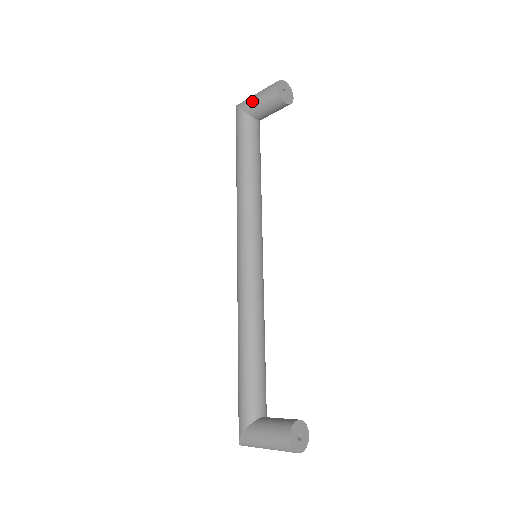
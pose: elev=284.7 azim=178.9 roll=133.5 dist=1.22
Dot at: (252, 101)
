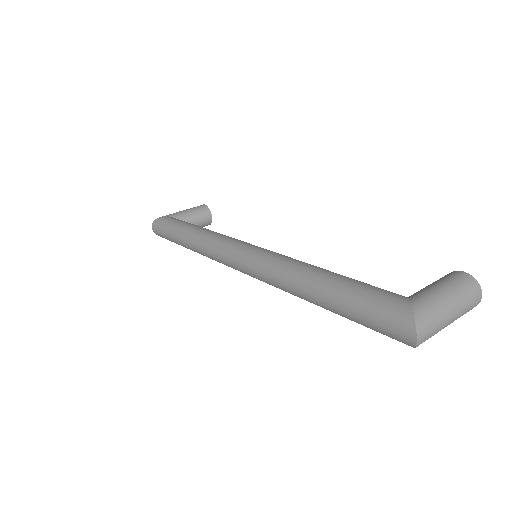
Dot at: (180, 212)
